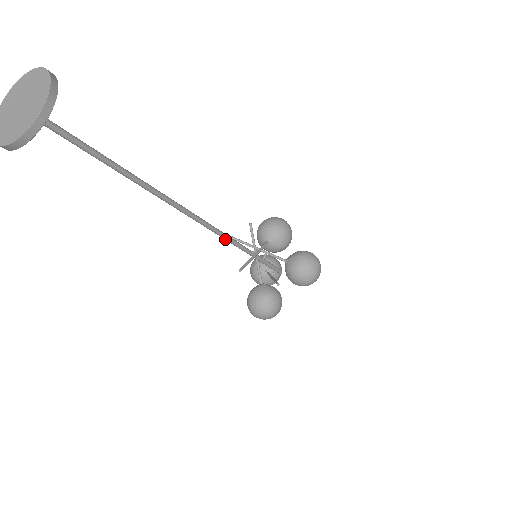
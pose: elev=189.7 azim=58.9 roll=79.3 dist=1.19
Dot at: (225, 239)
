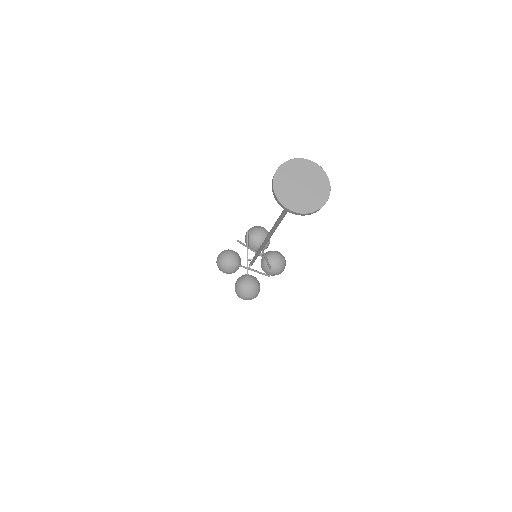
Dot at: (262, 248)
